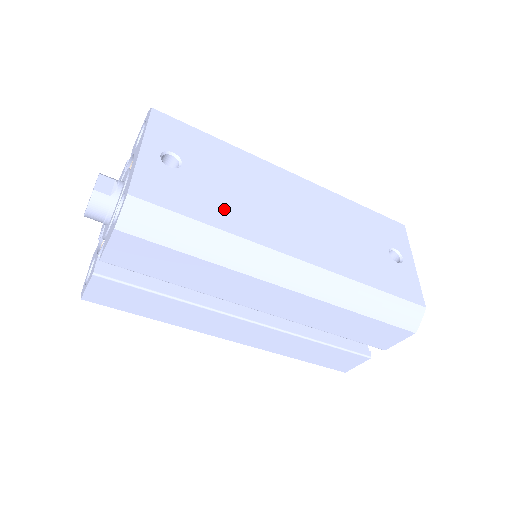
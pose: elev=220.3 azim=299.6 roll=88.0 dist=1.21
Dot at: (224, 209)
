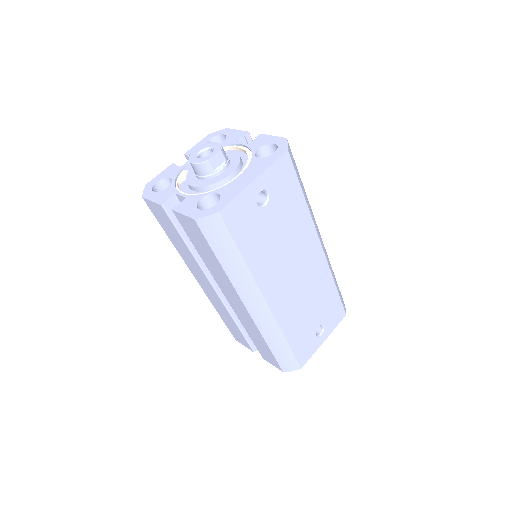
Dot at: (260, 250)
